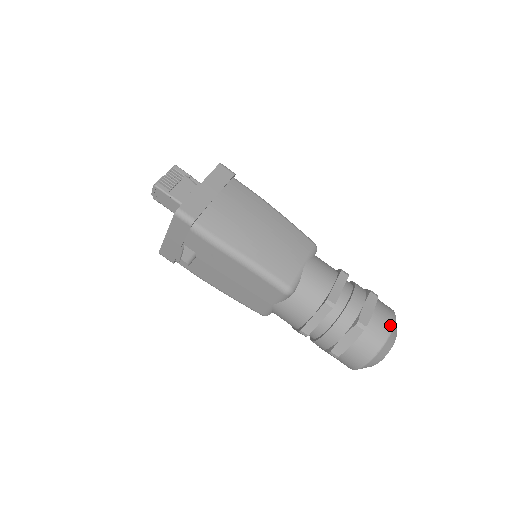
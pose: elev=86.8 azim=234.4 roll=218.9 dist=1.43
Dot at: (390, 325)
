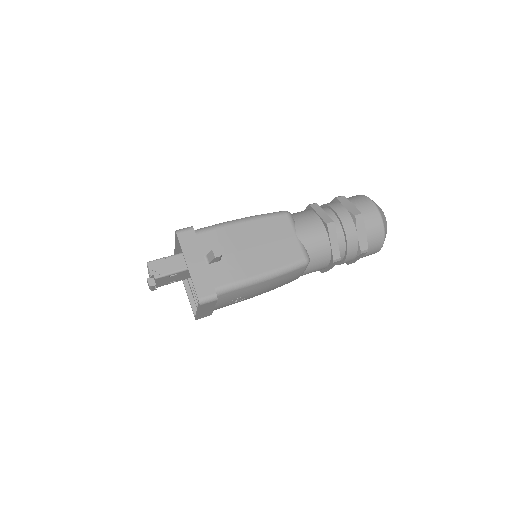
Dot at: occluded
